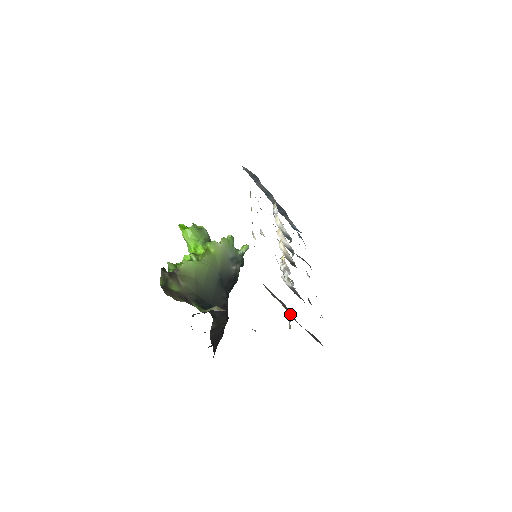
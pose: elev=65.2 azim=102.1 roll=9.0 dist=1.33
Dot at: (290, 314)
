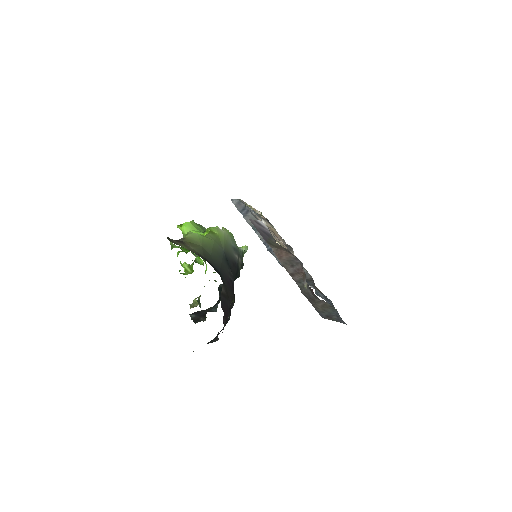
Dot at: (301, 288)
